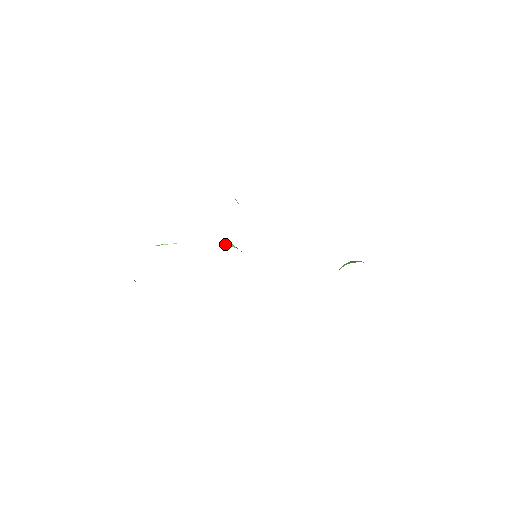
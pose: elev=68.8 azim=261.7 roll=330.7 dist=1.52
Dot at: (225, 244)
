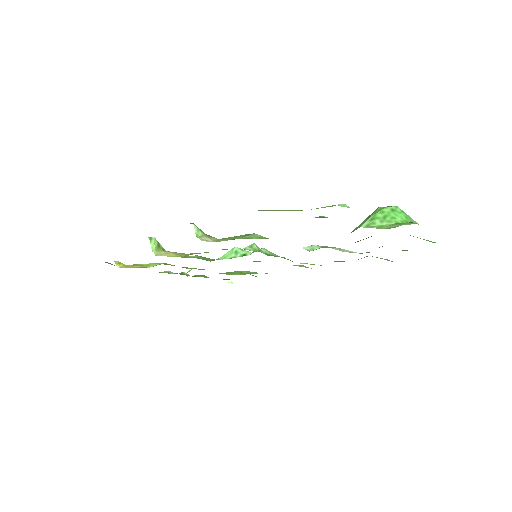
Dot at: occluded
